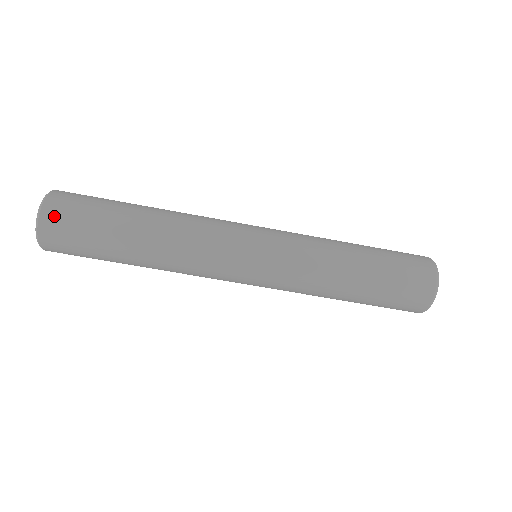
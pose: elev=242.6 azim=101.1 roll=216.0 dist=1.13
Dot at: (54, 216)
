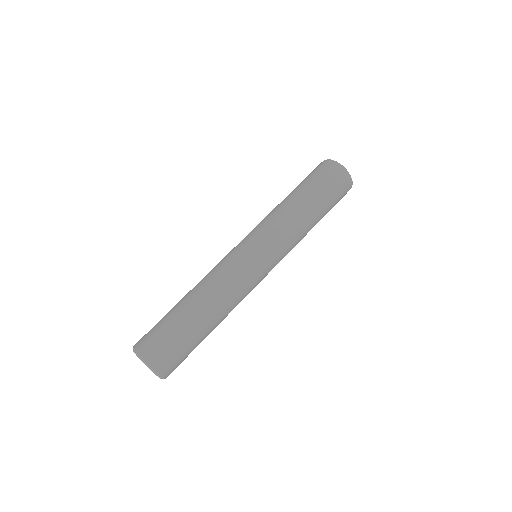
Dot at: (159, 360)
